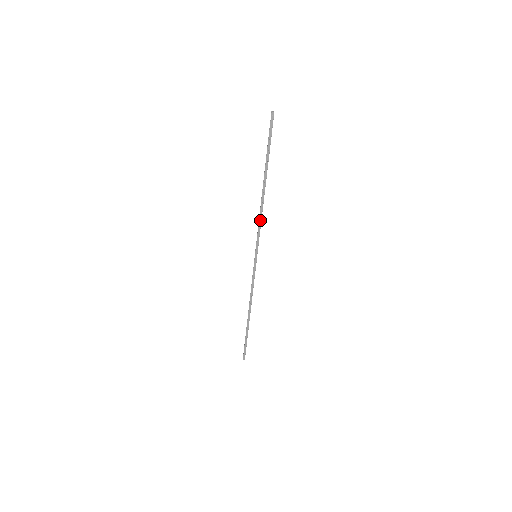
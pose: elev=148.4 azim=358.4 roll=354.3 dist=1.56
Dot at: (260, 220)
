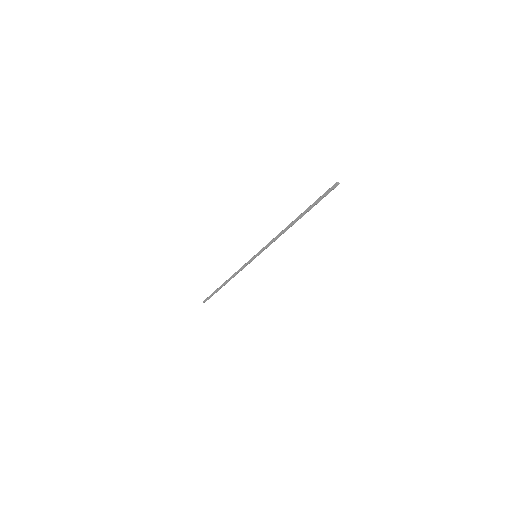
Dot at: (275, 239)
